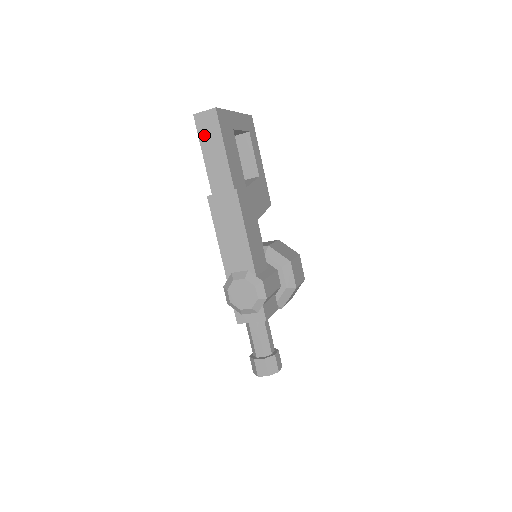
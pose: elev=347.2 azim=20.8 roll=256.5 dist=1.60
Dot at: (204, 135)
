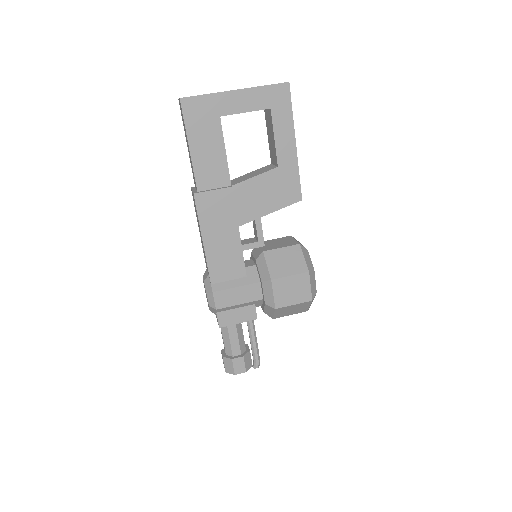
Dot at: (183, 124)
